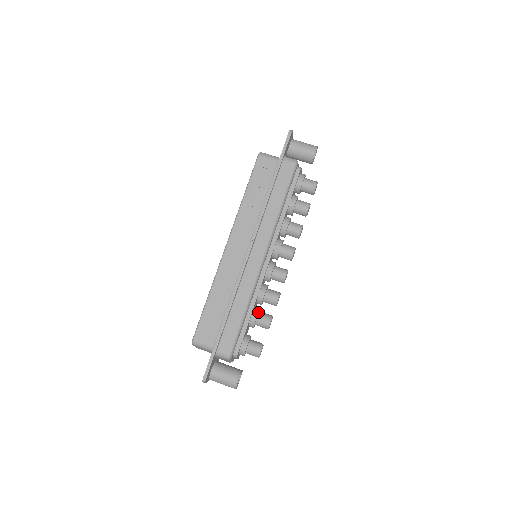
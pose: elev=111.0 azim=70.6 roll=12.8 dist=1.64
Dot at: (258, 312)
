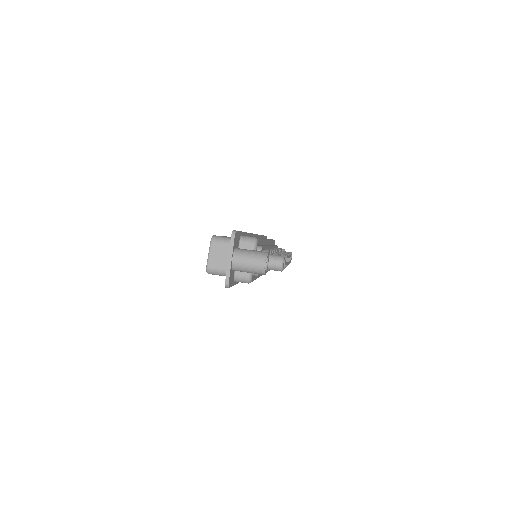
Dot at: occluded
